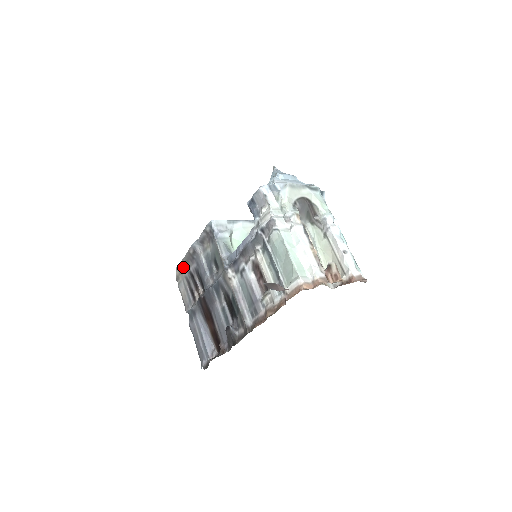
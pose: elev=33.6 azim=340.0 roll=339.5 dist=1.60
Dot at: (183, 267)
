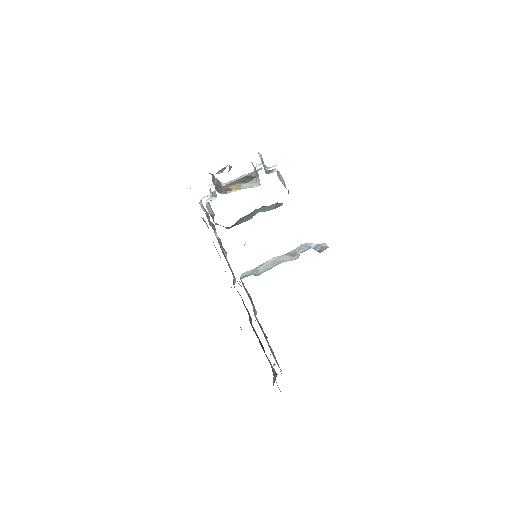
Dot at: (270, 347)
